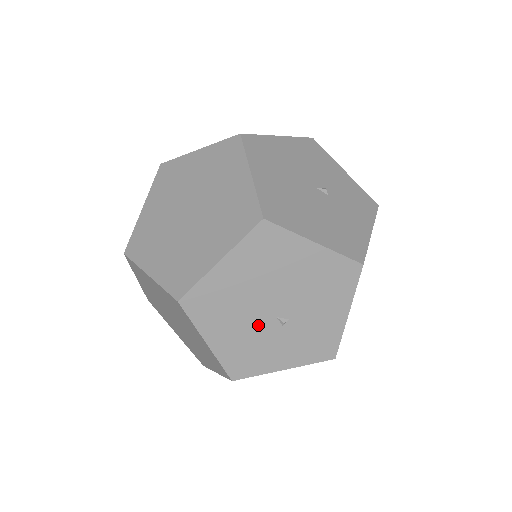
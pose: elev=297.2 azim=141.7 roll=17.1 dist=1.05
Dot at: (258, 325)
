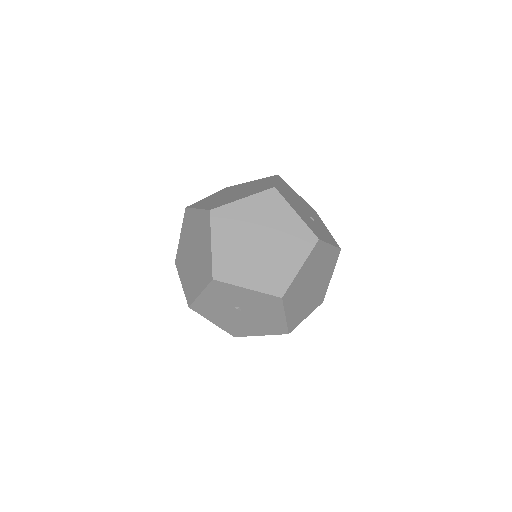
Dot at: (306, 216)
